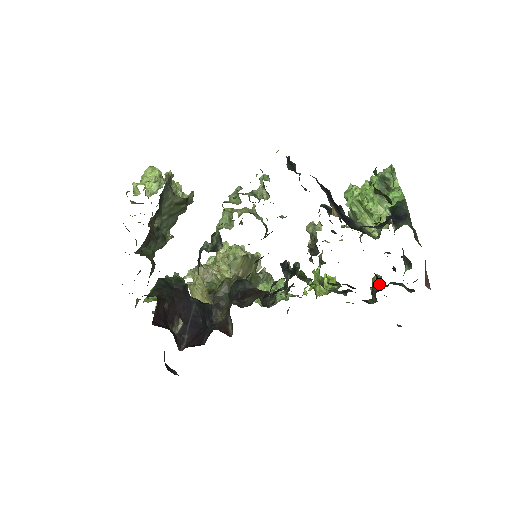
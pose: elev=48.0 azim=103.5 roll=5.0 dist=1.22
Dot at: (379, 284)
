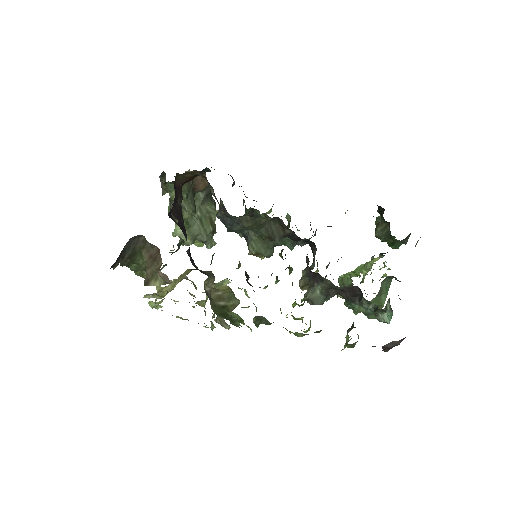
Dot at: occluded
